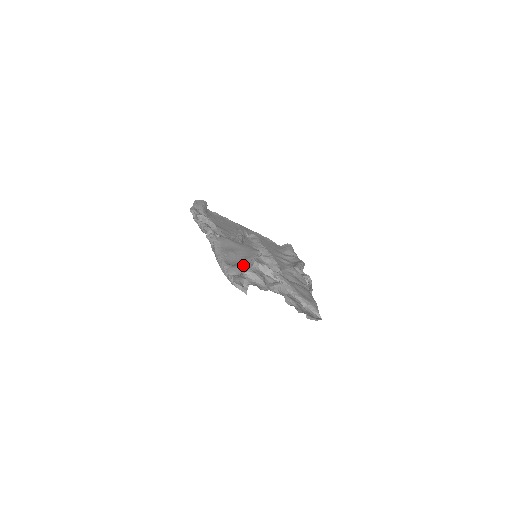
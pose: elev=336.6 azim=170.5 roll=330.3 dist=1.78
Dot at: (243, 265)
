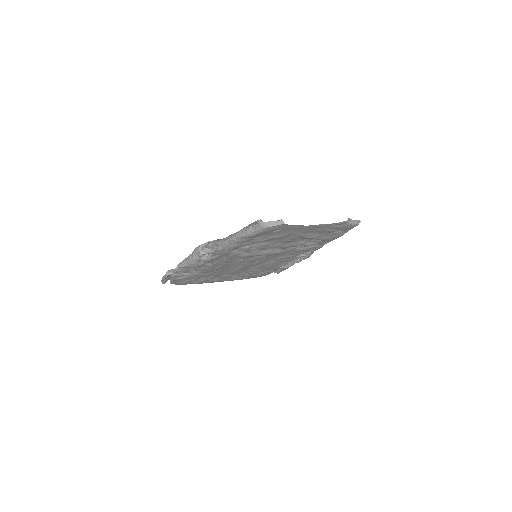
Dot at: occluded
